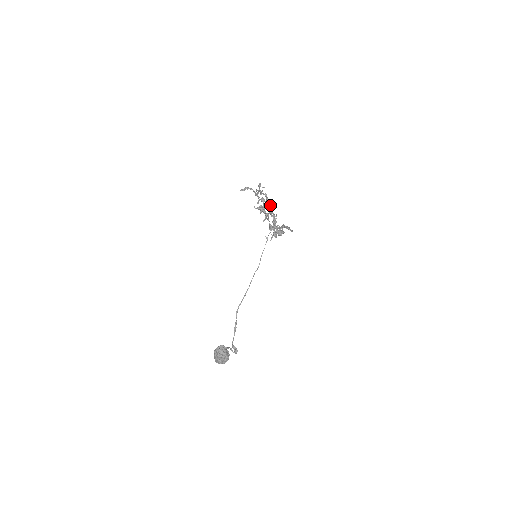
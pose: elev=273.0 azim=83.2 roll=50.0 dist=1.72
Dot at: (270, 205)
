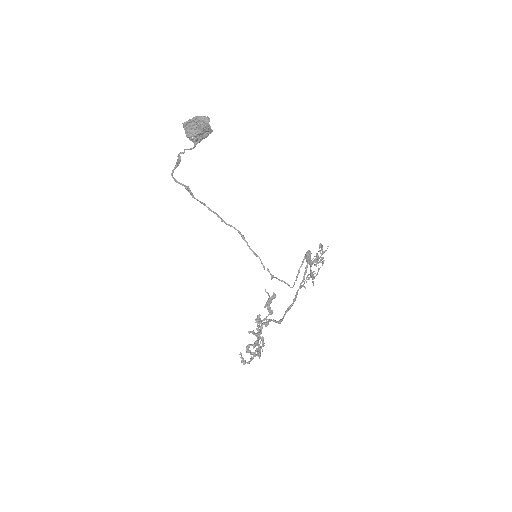
Dot at: occluded
